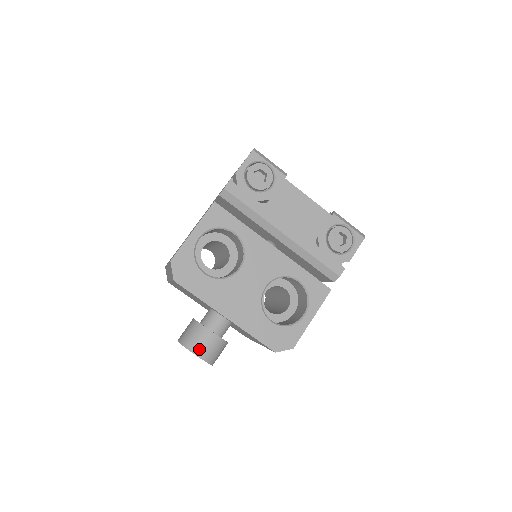
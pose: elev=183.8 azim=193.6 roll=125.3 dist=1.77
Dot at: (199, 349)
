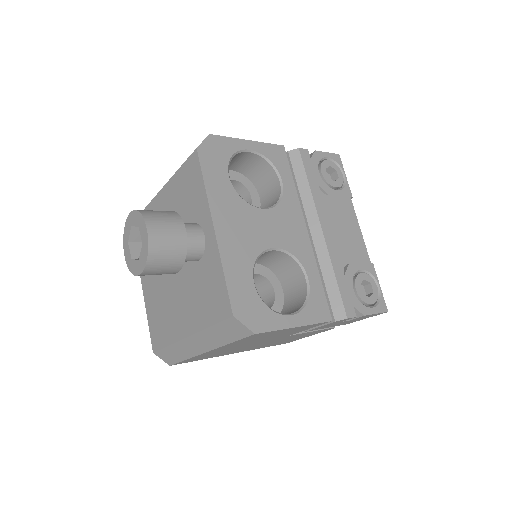
Dot at: (156, 226)
